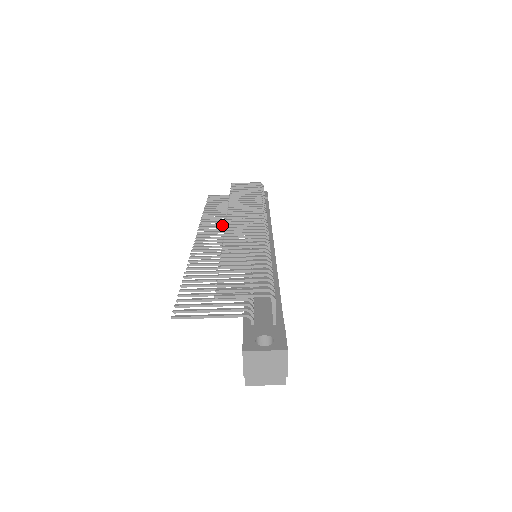
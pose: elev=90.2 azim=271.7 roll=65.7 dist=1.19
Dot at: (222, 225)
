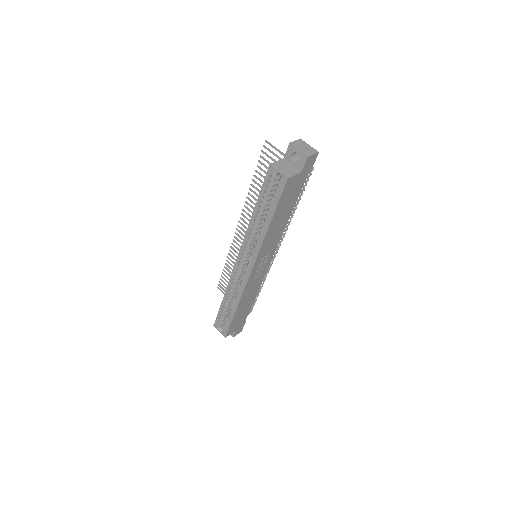
Dot at: occluded
